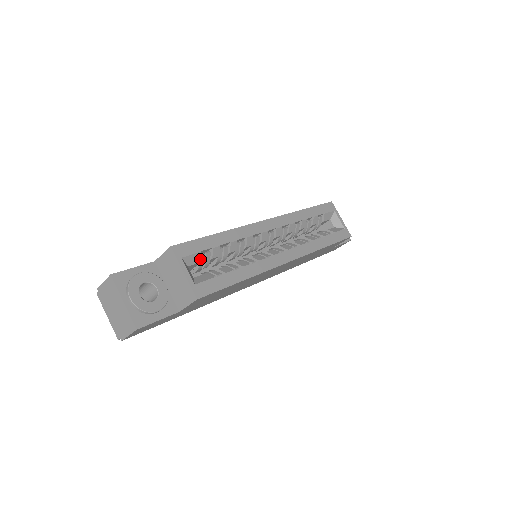
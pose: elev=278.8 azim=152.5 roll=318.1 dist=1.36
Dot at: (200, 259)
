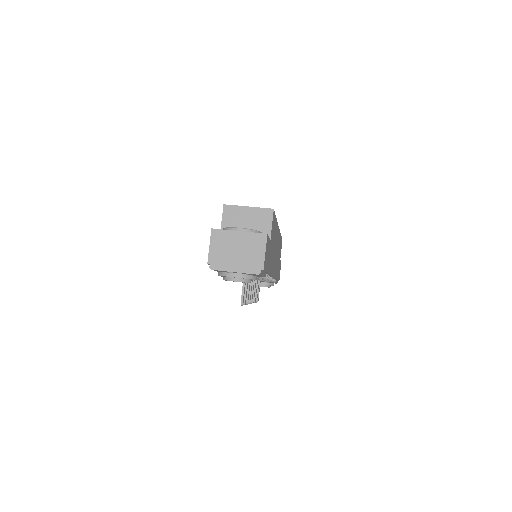
Dot at: occluded
